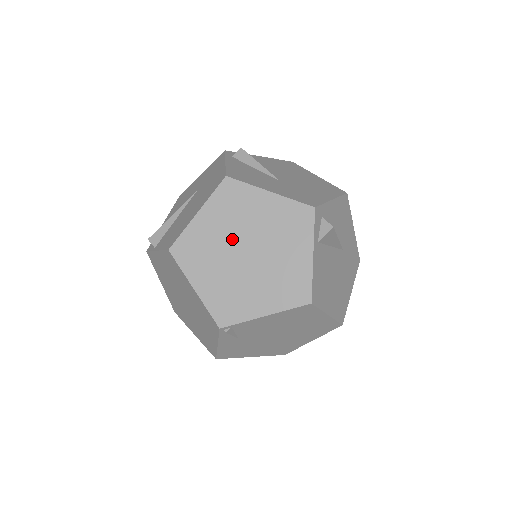
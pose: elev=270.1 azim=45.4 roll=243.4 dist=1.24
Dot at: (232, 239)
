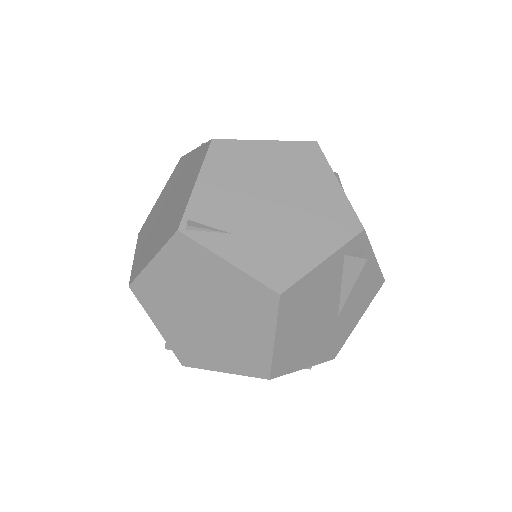
Dot at: (155, 224)
